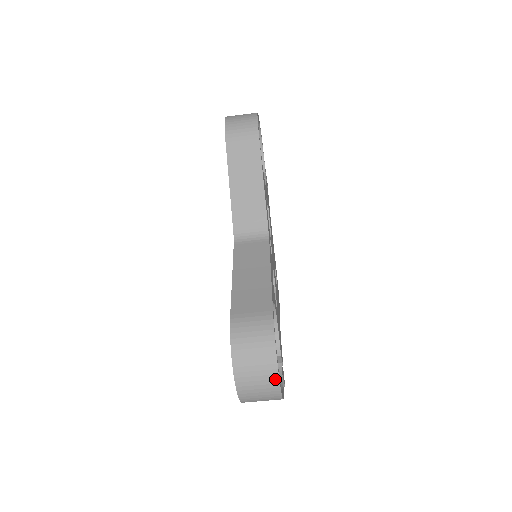
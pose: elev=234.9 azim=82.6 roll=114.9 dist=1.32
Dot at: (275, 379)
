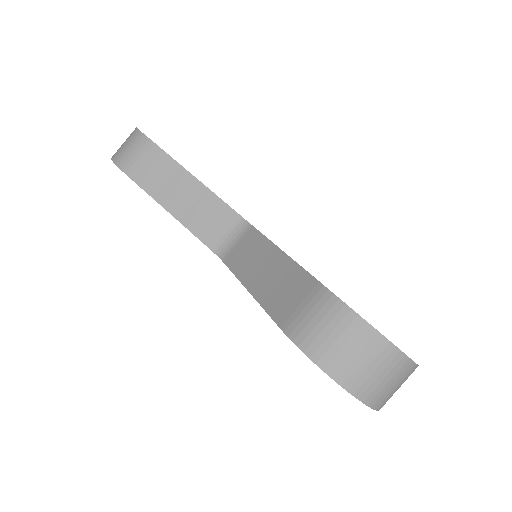
Dot at: (392, 351)
